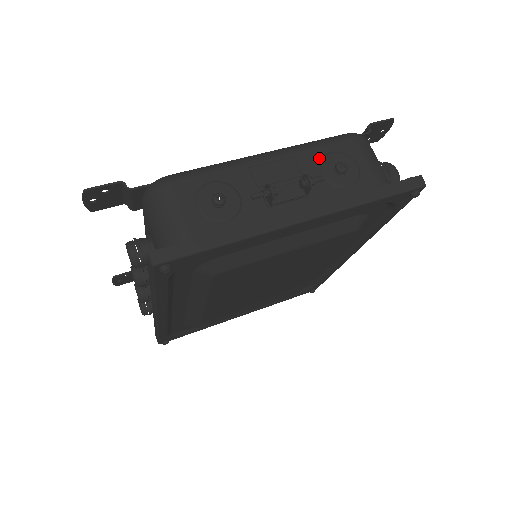
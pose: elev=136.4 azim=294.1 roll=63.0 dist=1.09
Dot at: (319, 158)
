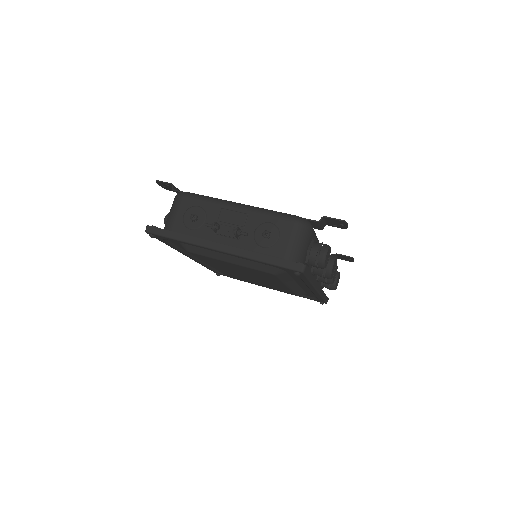
Dot at: (262, 222)
